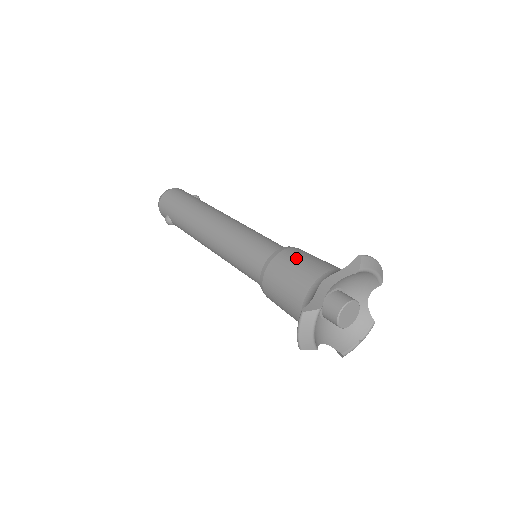
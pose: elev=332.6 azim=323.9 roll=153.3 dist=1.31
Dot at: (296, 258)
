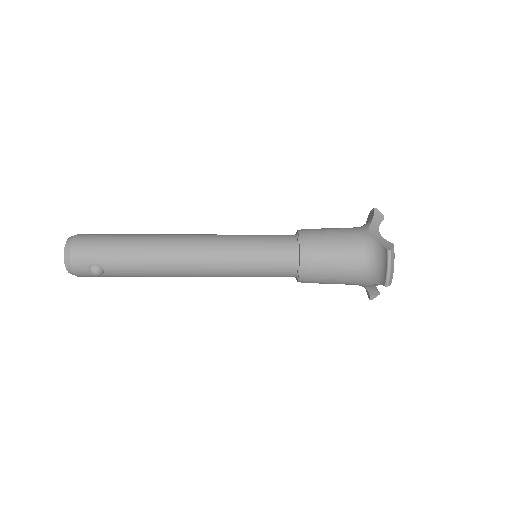
Dot at: (324, 231)
